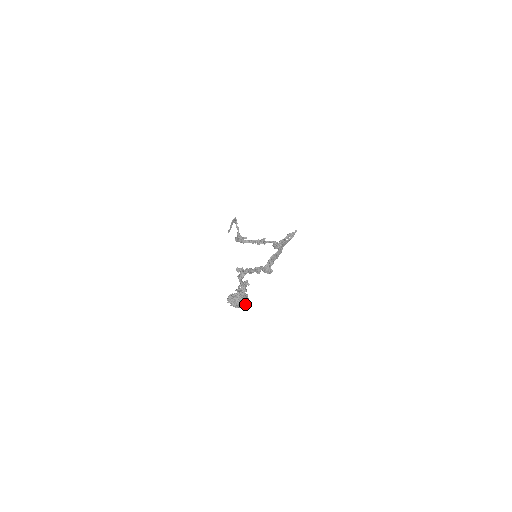
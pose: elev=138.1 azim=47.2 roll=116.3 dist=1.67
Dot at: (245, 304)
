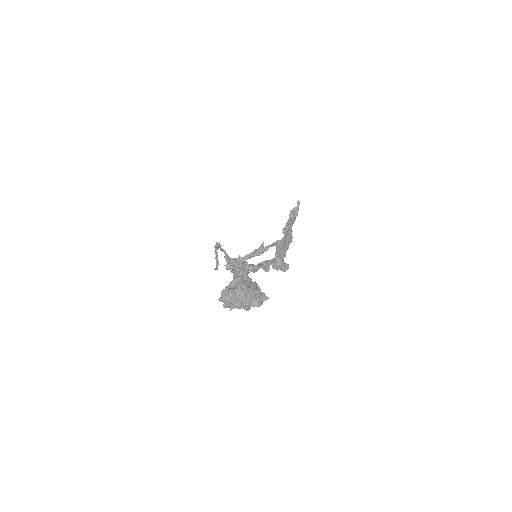
Dot at: (255, 296)
